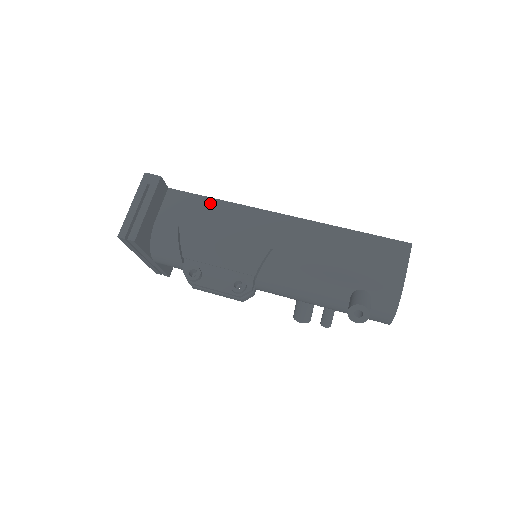
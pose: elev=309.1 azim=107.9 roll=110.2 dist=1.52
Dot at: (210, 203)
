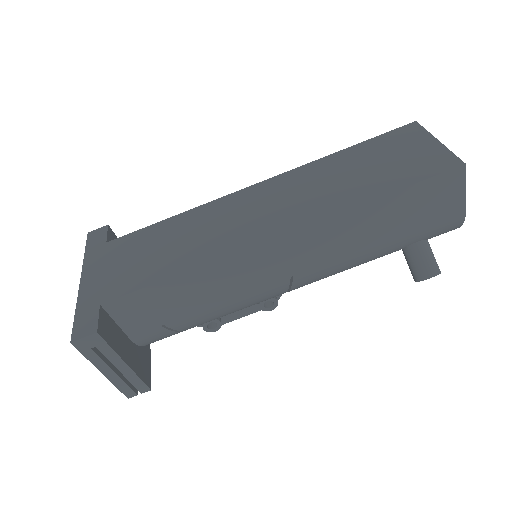
Dot at: (173, 285)
